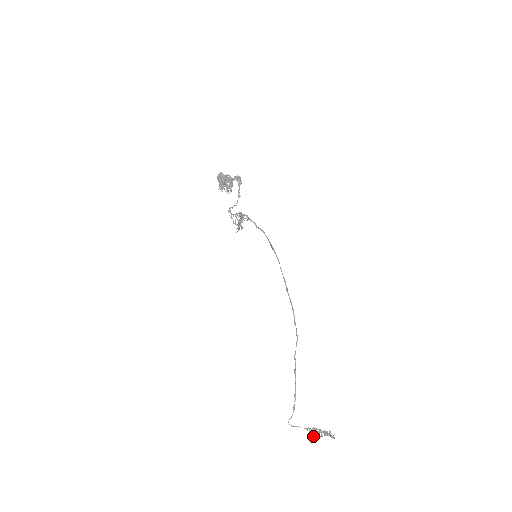
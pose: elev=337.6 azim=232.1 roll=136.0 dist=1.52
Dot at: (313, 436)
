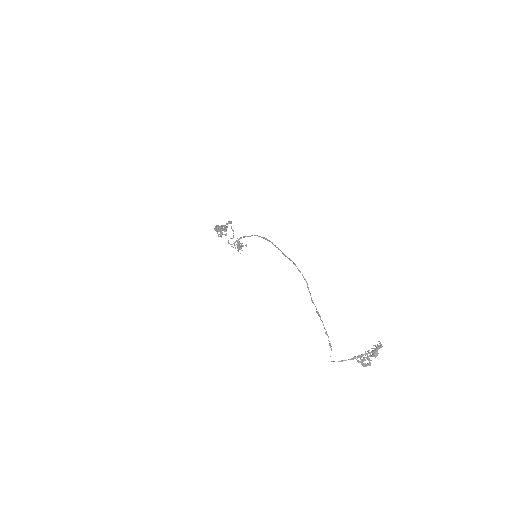
Dot at: (363, 364)
